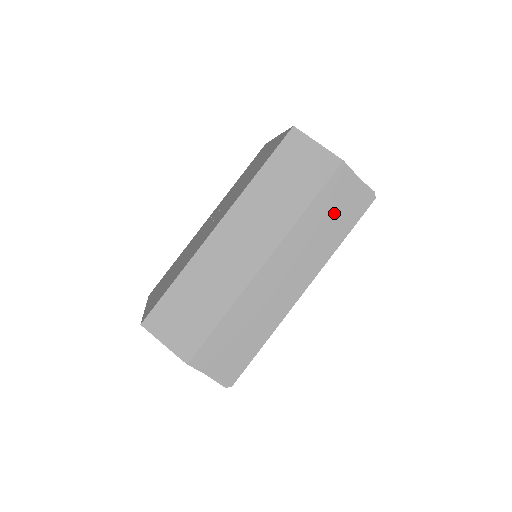
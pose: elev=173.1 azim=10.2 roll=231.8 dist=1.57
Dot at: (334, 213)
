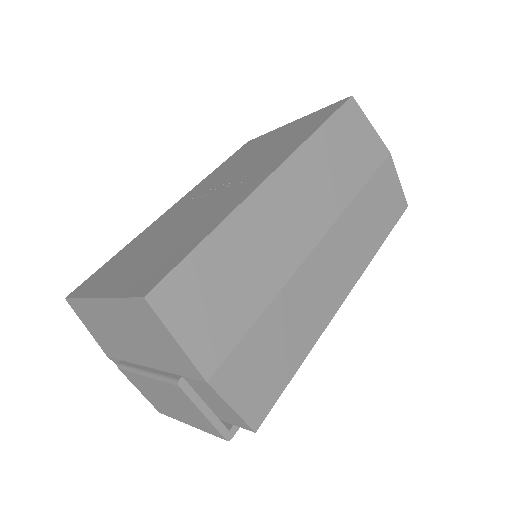
Dot at: (379, 208)
